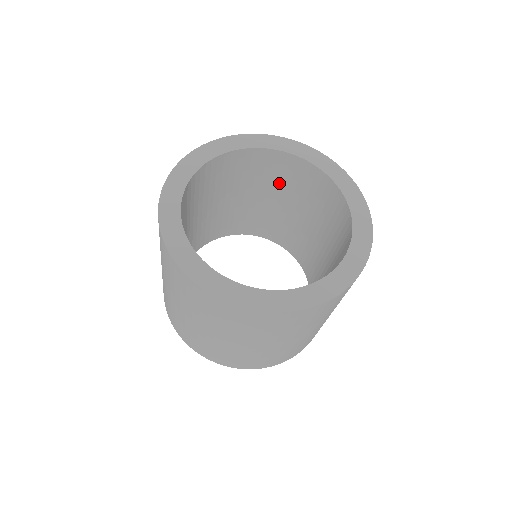
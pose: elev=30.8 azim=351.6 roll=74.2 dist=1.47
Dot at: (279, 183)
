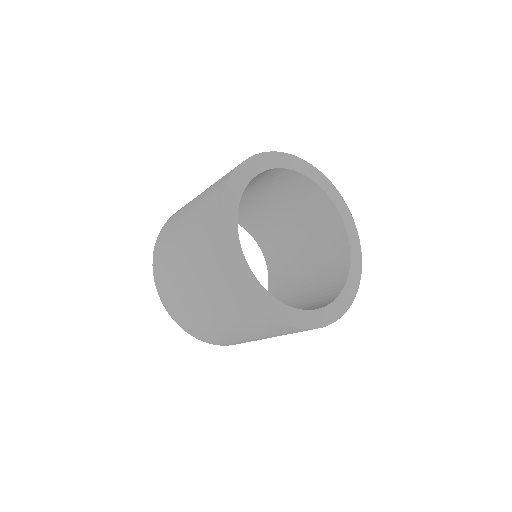
Dot at: (280, 191)
